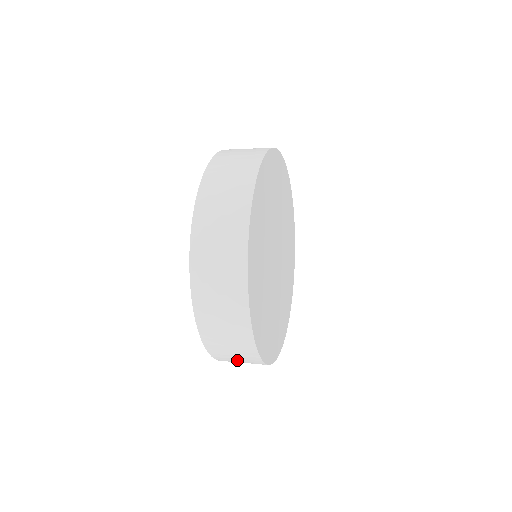
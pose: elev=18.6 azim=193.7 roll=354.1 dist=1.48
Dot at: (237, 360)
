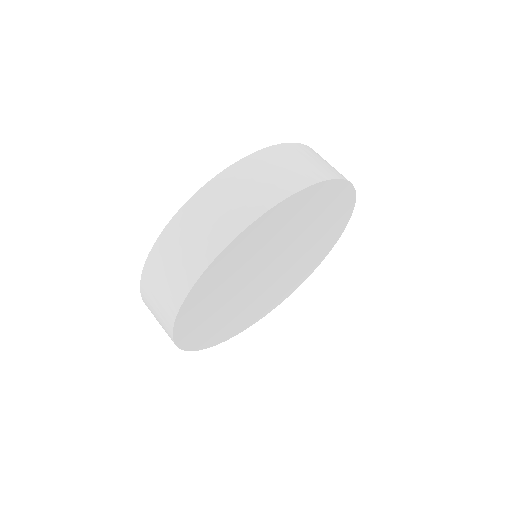
Dot at: occluded
